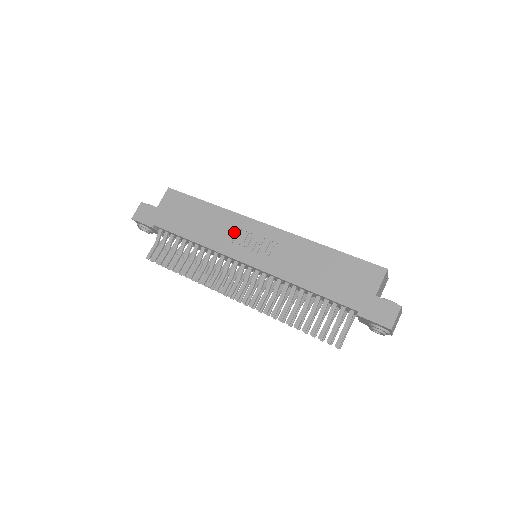
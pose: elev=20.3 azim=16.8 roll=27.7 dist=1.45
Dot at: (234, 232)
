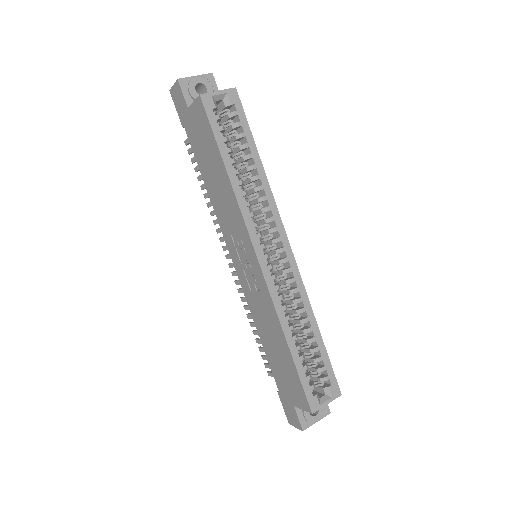
Dot at: (234, 229)
